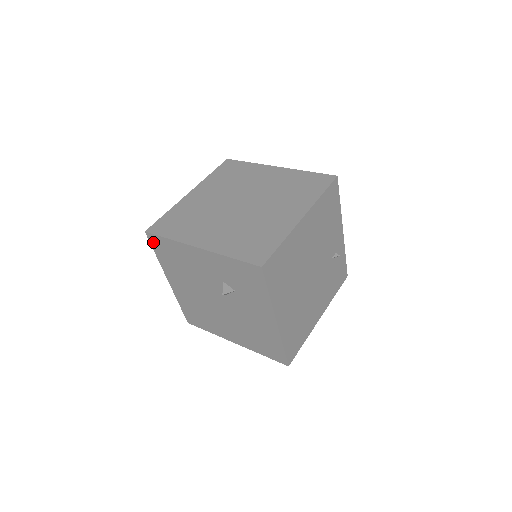
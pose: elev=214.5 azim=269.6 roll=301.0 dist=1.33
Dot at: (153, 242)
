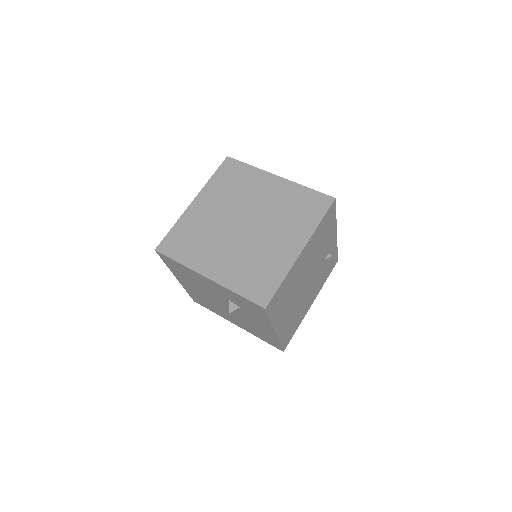
Dot at: (163, 257)
